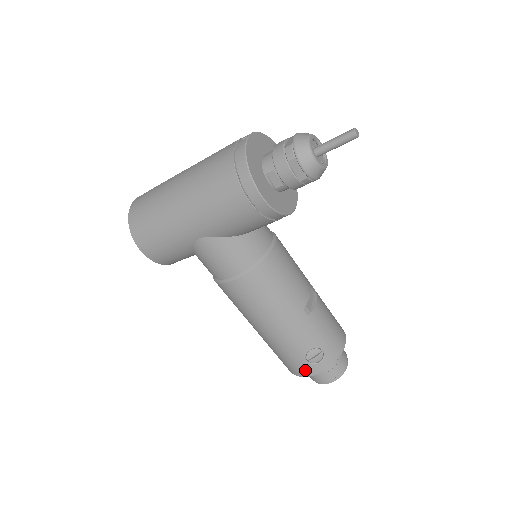
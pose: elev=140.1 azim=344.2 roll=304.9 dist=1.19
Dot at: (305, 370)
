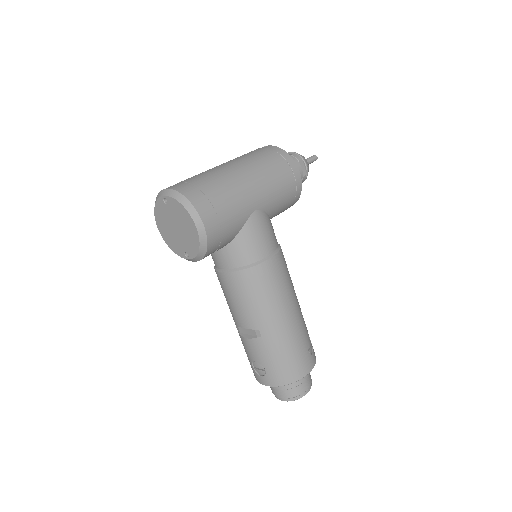
Dot at: (308, 364)
